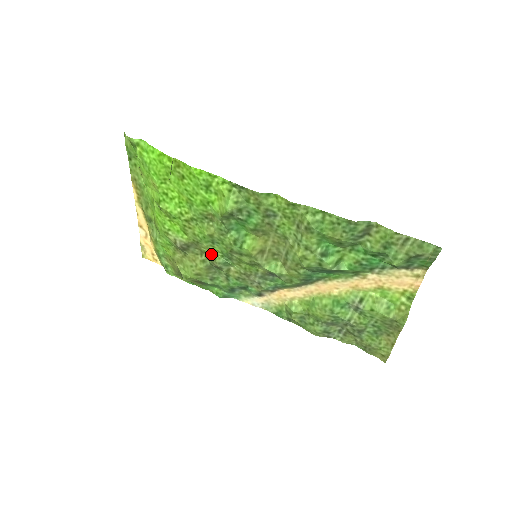
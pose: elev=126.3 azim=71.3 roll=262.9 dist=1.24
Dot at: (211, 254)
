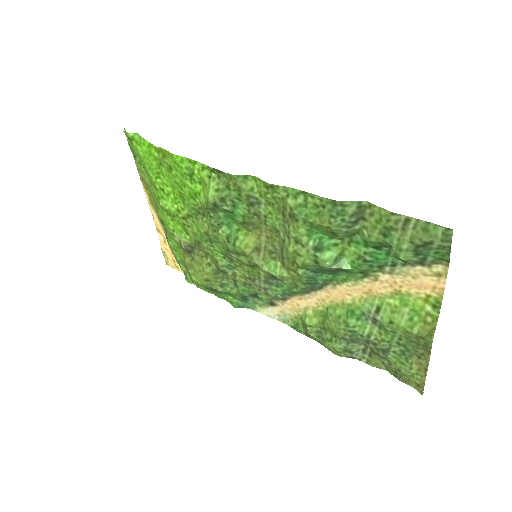
Dot at: (213, 256)
